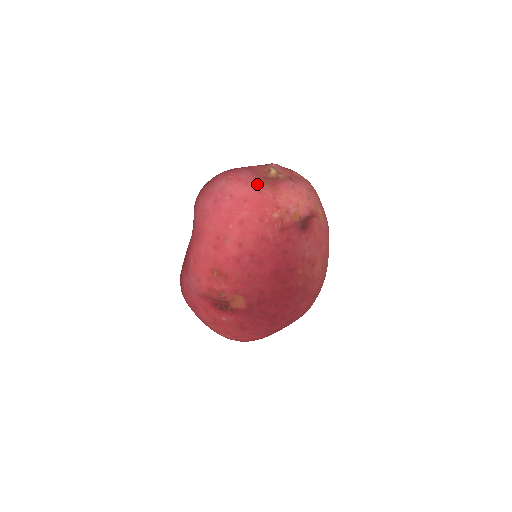
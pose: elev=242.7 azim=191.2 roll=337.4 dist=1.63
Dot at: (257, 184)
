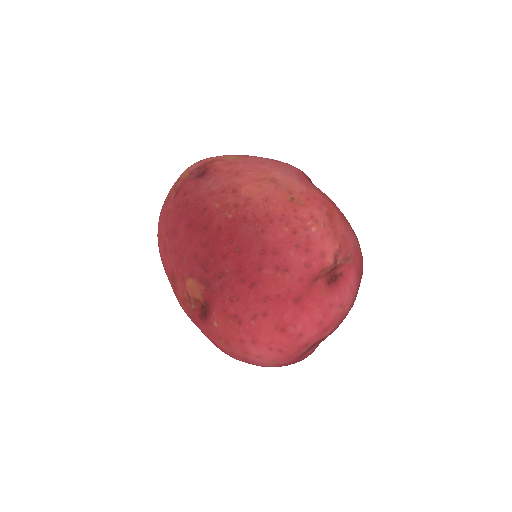
Dot at: occluded
